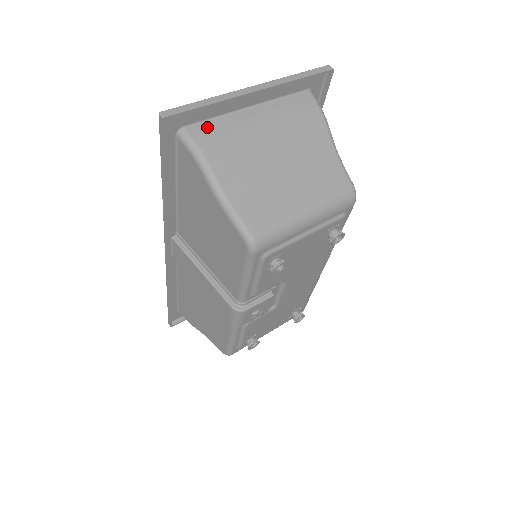
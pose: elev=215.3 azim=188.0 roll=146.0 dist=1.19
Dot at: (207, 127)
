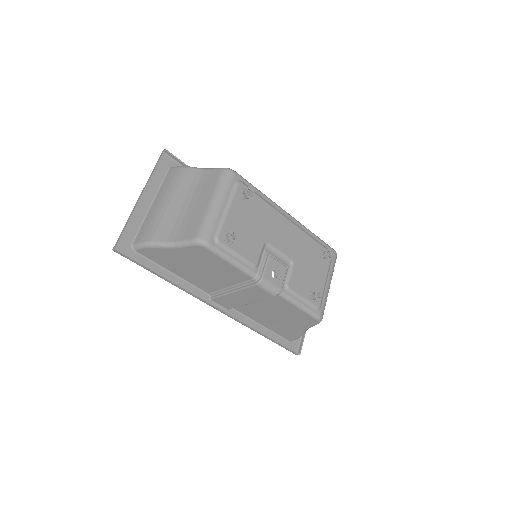
Dot at: (141, 232)
